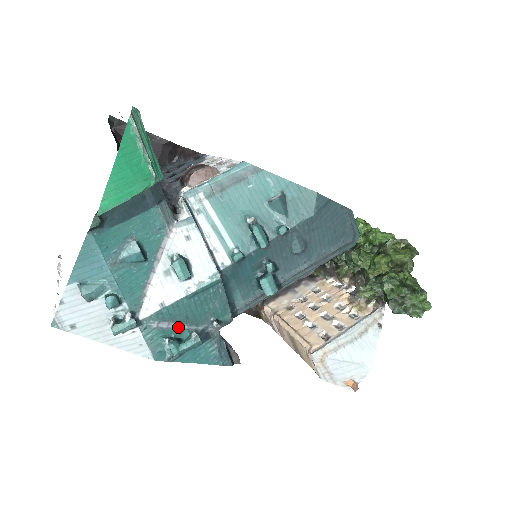
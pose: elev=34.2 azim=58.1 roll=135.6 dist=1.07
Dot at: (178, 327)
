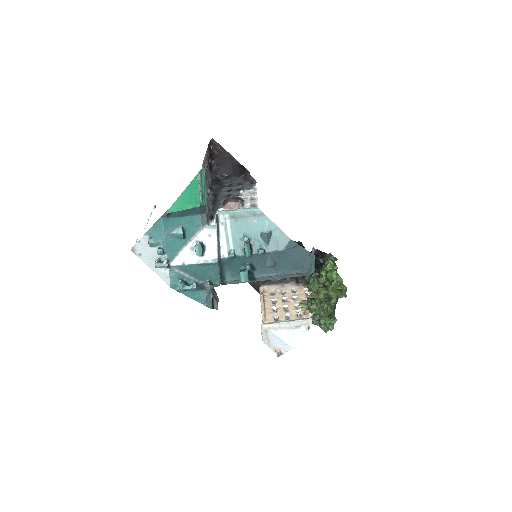
Dot at: (189, 277)
